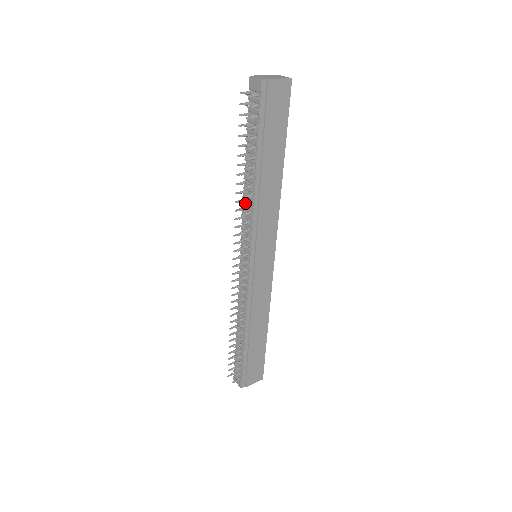
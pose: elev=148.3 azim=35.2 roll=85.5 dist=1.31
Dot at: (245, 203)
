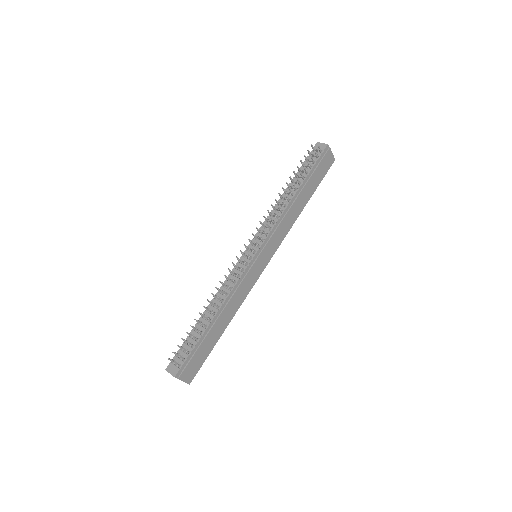
Dot at: (274, 211)
